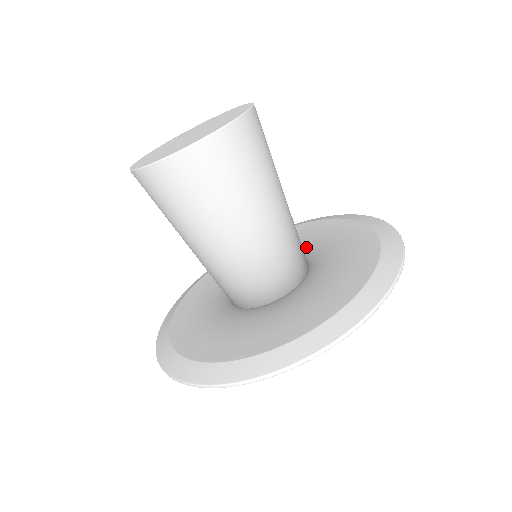
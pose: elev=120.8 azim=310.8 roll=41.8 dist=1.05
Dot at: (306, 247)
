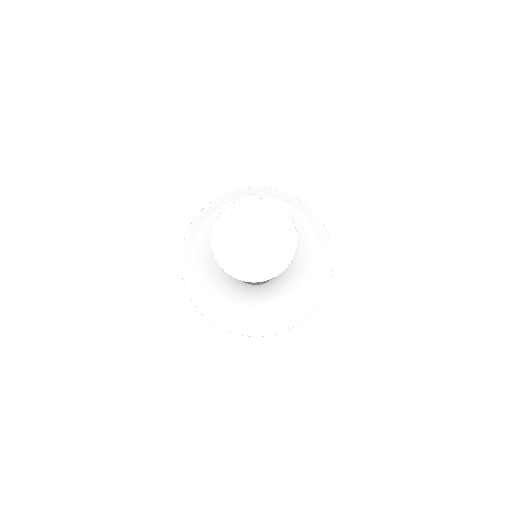
Dot at: occluded
